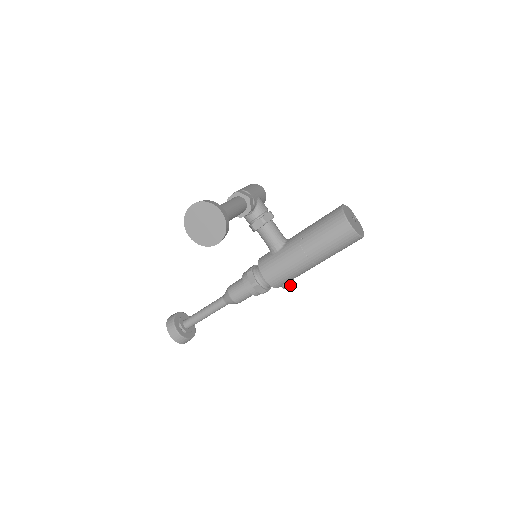
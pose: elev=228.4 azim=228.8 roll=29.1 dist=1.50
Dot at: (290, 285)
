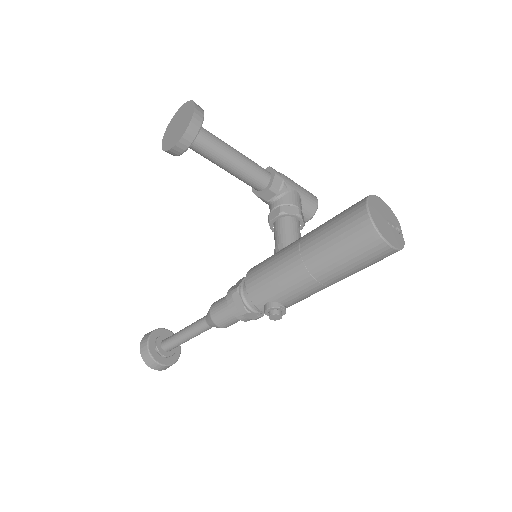
Dot at: (273, 307)
